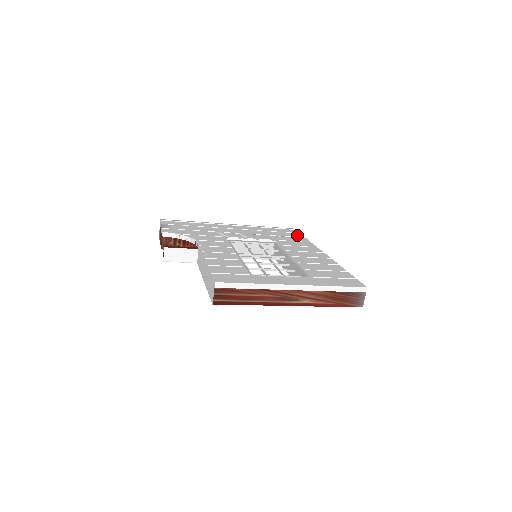
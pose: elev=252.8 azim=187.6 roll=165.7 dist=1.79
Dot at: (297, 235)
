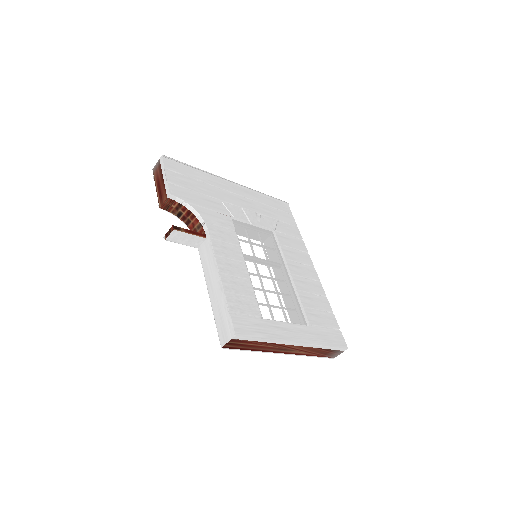
Dot at: (291, 220)
